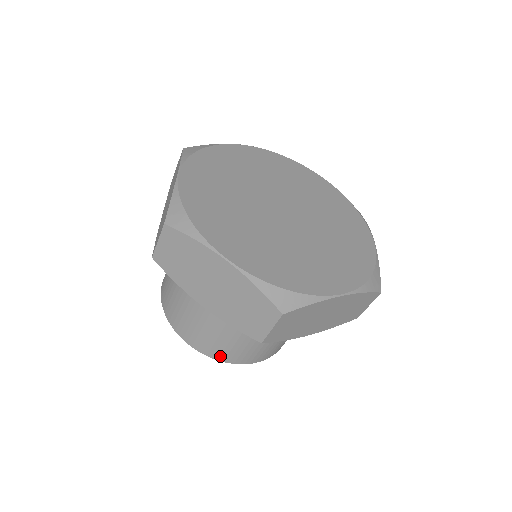
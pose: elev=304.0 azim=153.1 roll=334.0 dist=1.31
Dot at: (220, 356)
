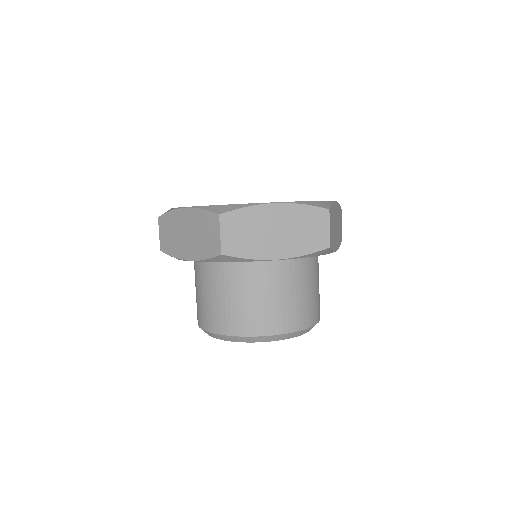
Dot at: (301, 324)
